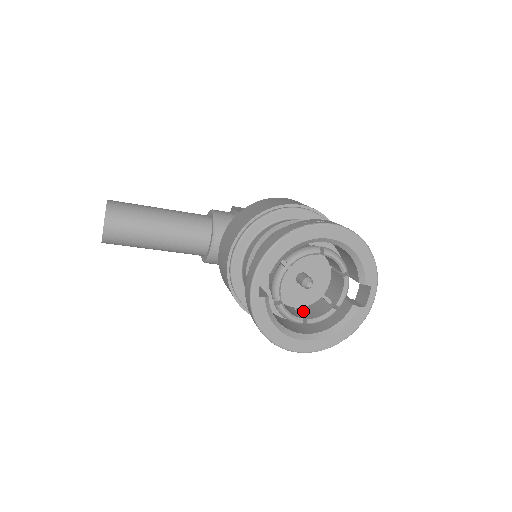
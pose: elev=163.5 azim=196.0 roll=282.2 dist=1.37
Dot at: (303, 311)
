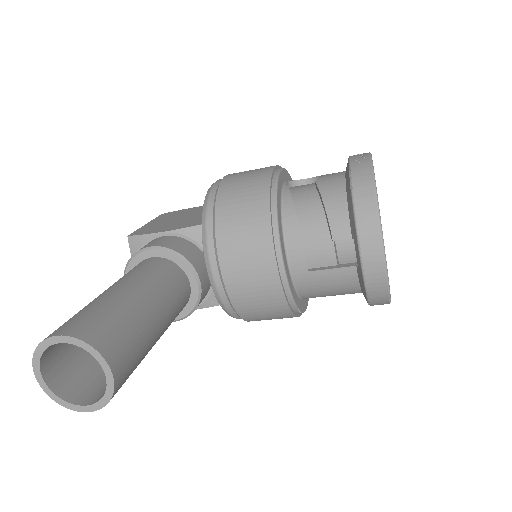
Dot at: occluded
